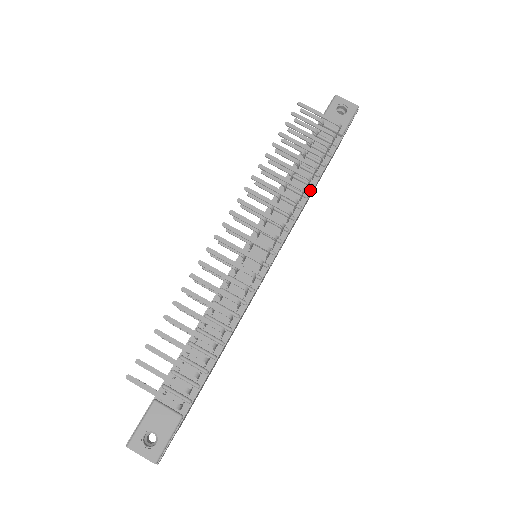
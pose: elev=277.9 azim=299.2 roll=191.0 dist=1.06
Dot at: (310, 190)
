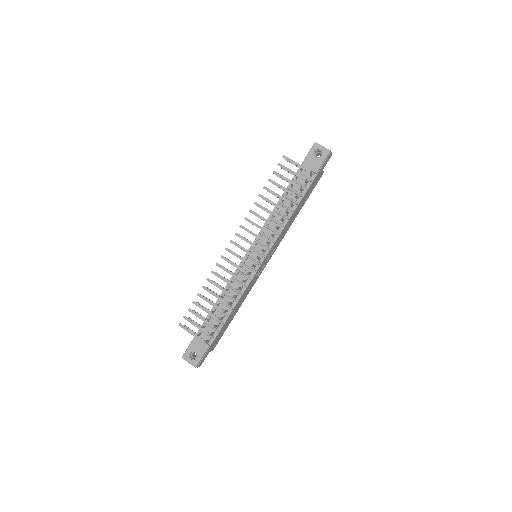
Dot at: (291, 214)
